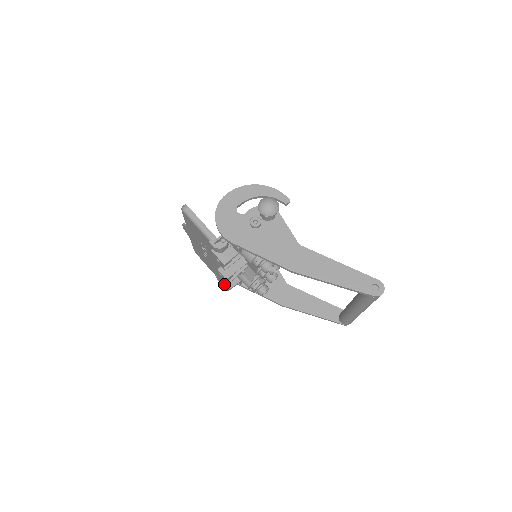
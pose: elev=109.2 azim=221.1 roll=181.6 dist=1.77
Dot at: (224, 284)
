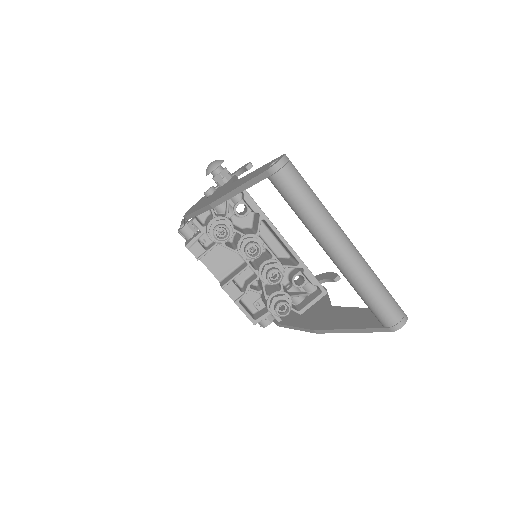
Dot at: occluded
